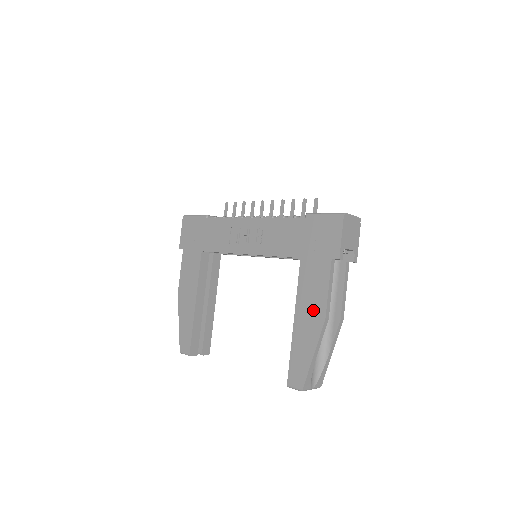
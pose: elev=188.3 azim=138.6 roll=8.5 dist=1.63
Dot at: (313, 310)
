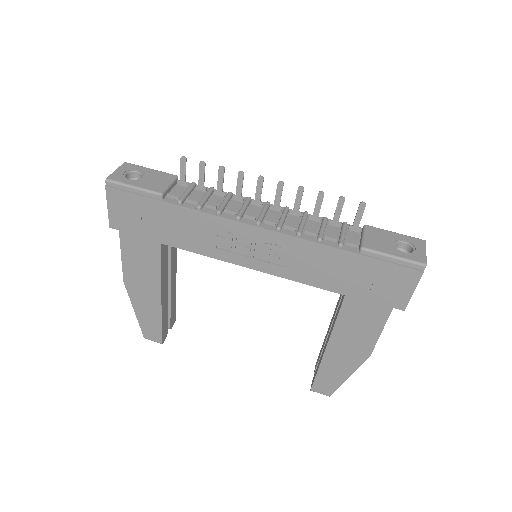
Dot at: (355, 345)
